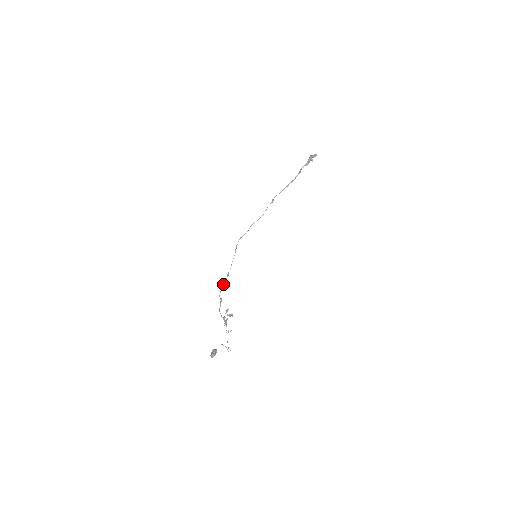
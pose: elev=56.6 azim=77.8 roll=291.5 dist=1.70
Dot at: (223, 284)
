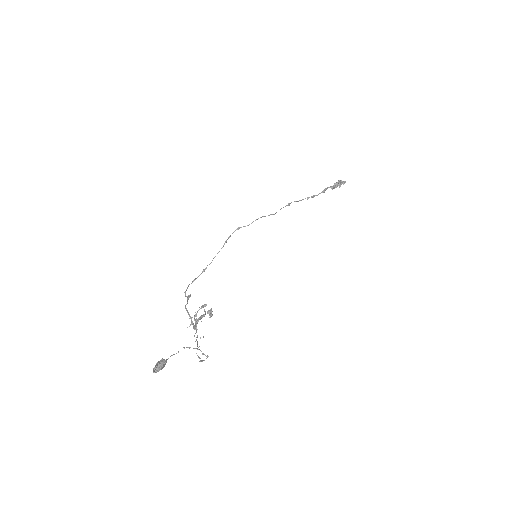
Dot at: (194, 279)
